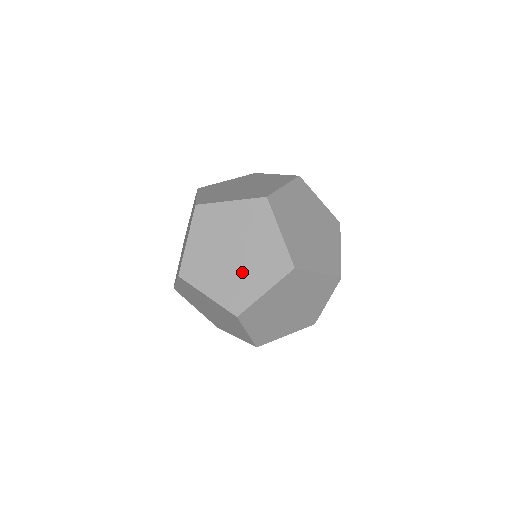
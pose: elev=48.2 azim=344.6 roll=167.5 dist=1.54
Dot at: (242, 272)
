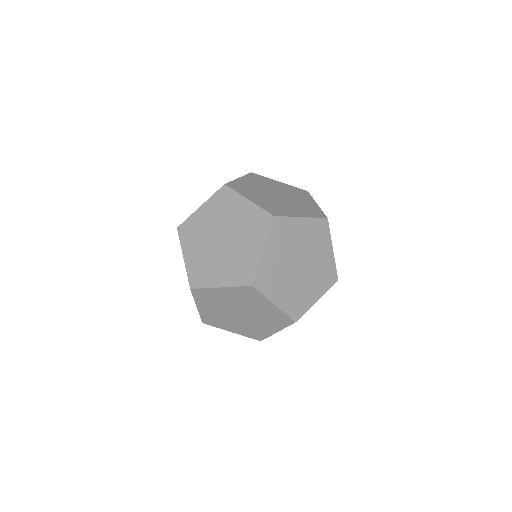
Dot at: (217, 259)
